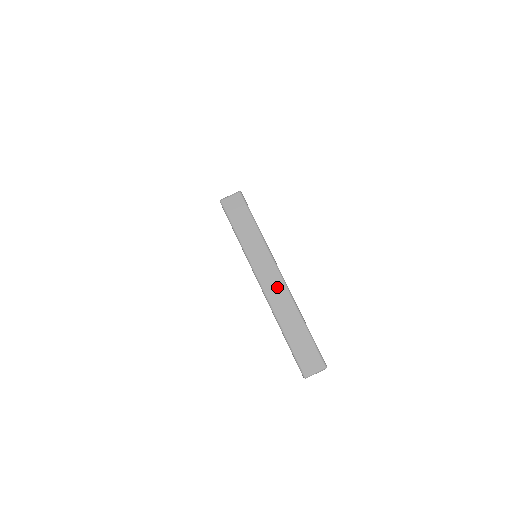
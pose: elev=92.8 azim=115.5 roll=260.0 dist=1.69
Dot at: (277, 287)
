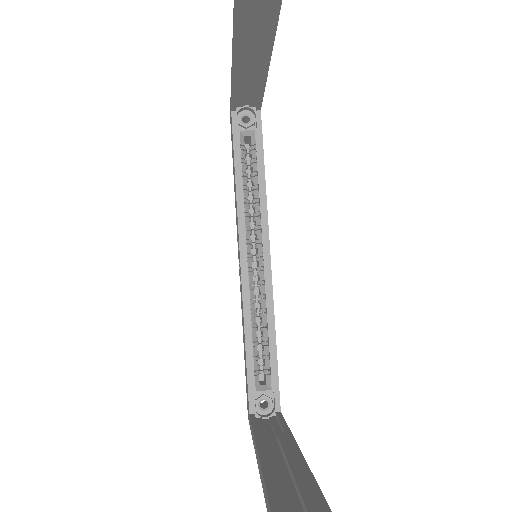
Dot at: occluded
